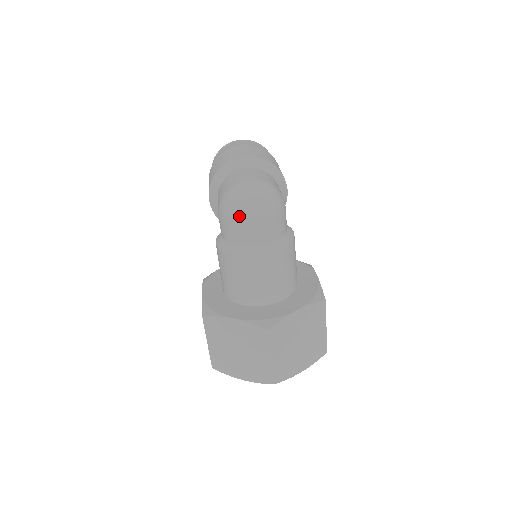
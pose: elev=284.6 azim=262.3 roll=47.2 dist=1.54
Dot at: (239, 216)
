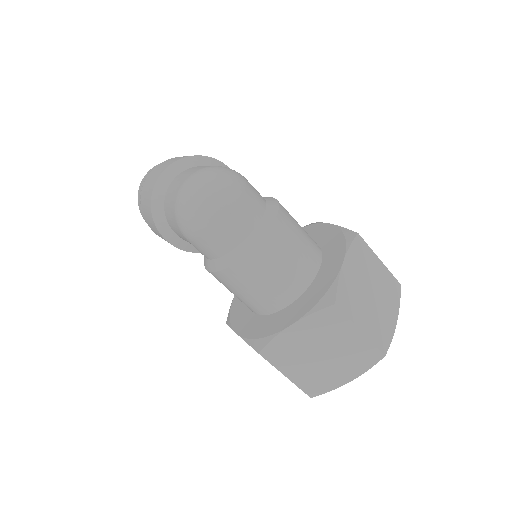
Dot at: (208, 218)
